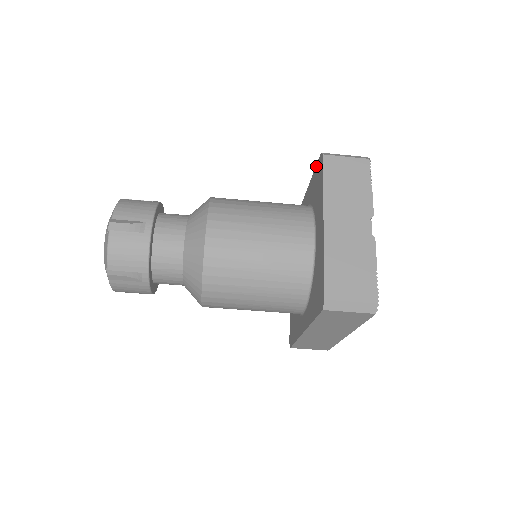
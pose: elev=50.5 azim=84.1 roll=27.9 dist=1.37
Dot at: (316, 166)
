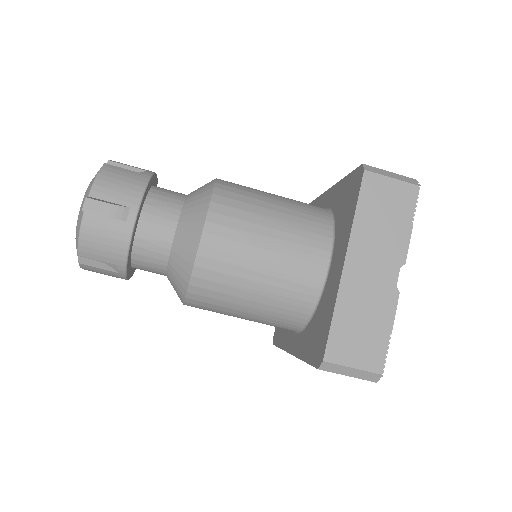
Dot at: (352, 173)
